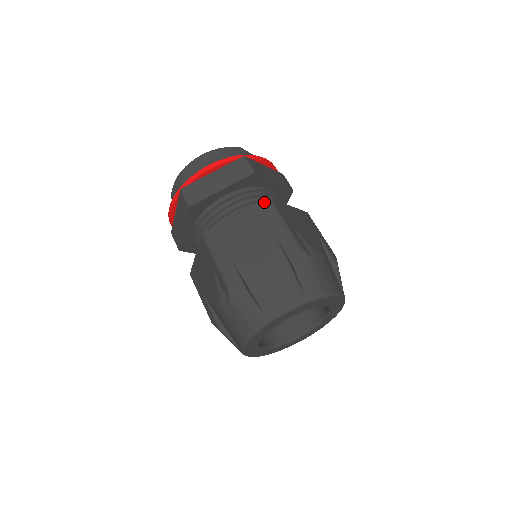
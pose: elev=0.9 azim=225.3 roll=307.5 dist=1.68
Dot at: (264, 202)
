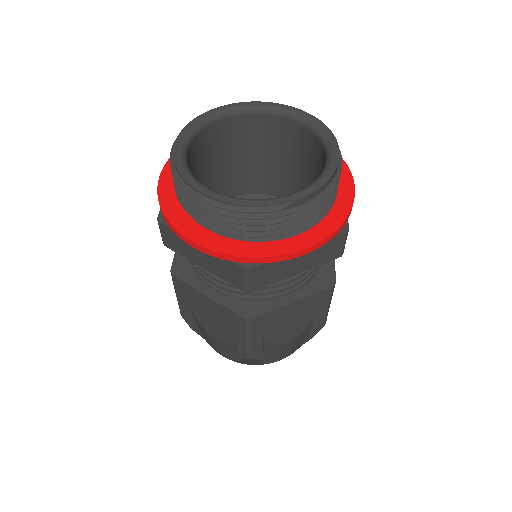
Dot at: (240, 317)
